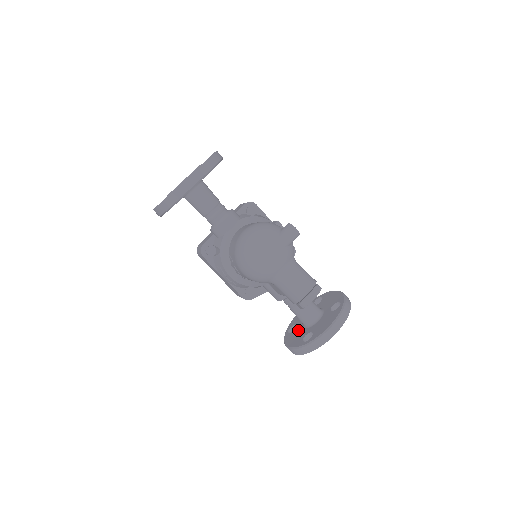
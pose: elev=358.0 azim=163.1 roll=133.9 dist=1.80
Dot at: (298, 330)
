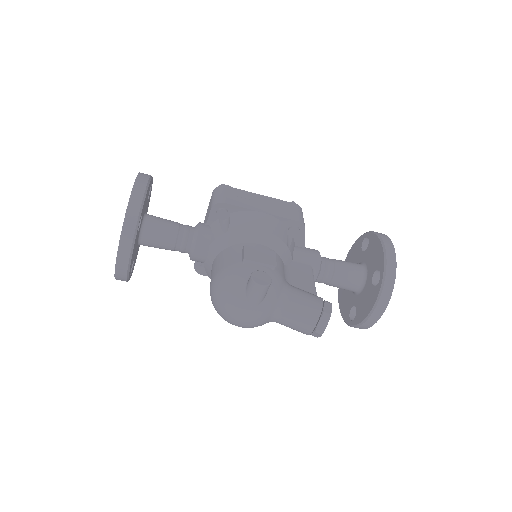
Dot at: occluded
